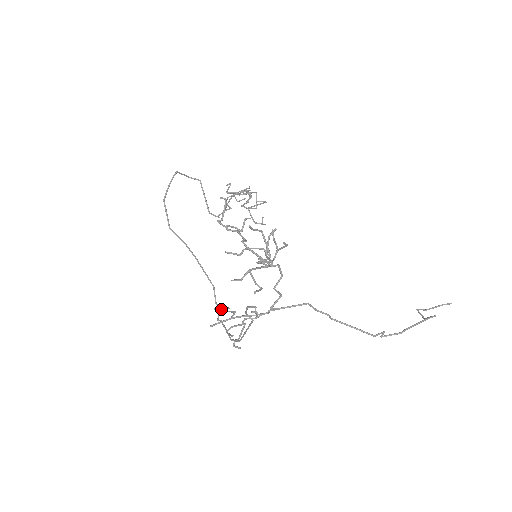
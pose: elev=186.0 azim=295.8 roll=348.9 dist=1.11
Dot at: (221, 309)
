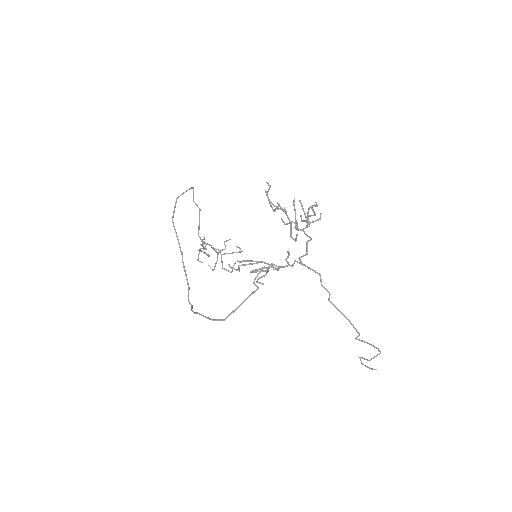
Dot at: (233, 268)
